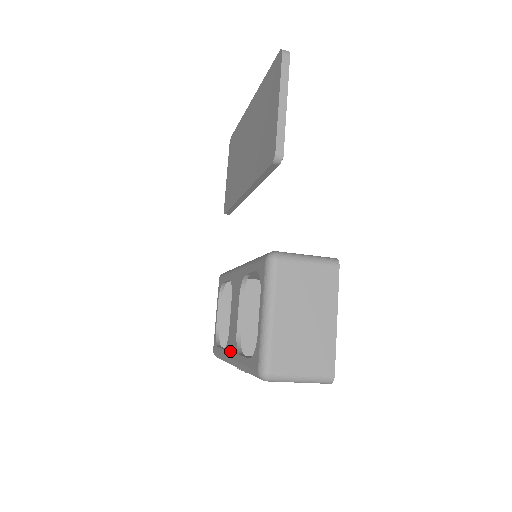
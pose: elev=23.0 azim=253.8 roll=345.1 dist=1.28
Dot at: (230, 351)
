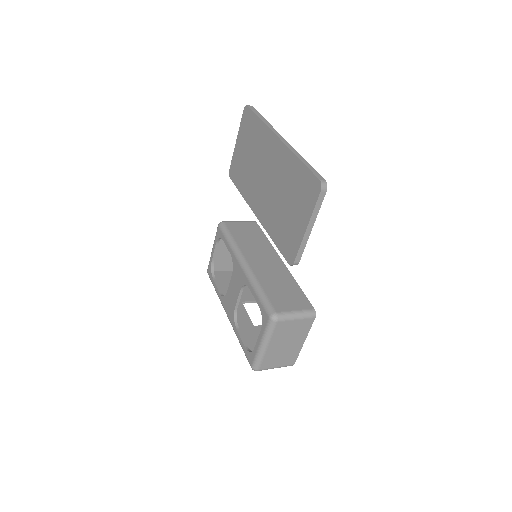
Dot at: (227, 309)
